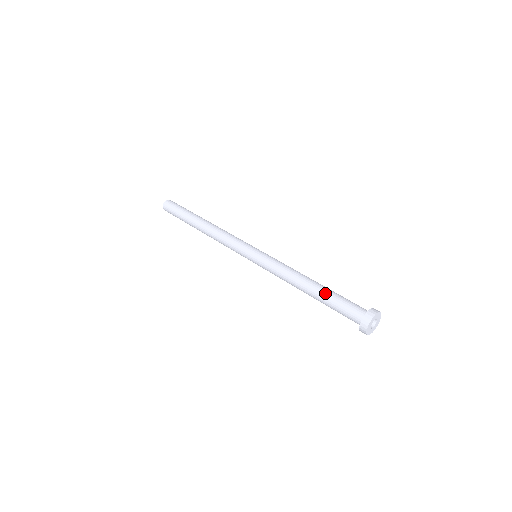
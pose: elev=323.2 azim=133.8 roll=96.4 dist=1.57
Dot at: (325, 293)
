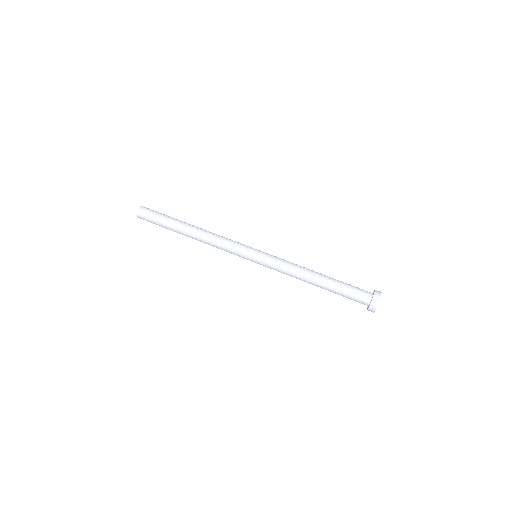
Dot at: (335, 280)
